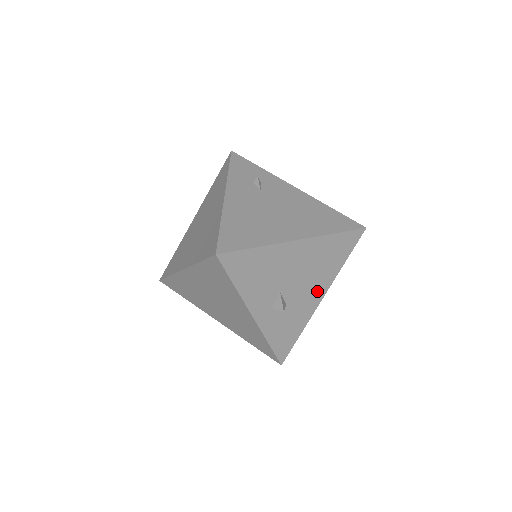
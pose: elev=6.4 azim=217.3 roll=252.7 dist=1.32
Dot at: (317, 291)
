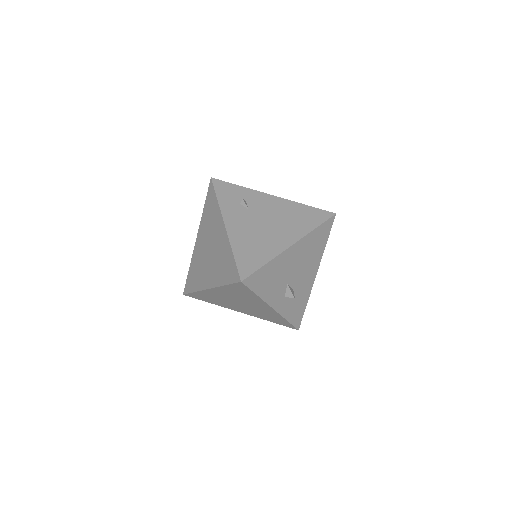
Dot at: (312, 271)
